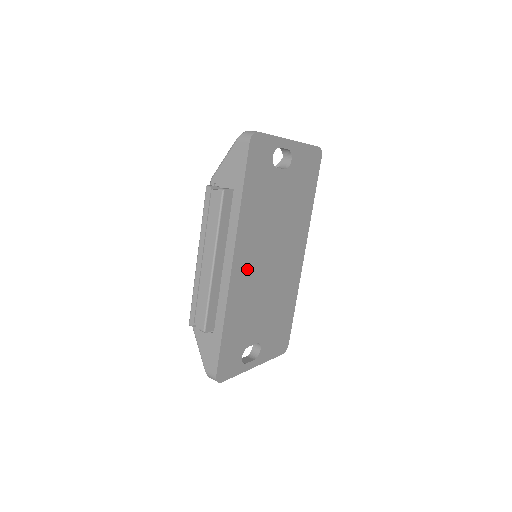
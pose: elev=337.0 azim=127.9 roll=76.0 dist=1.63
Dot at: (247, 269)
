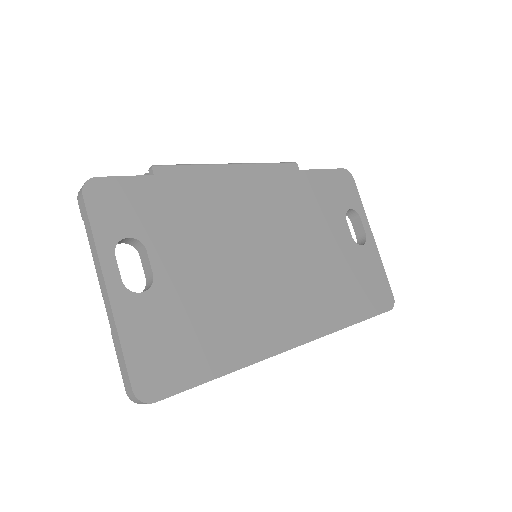
Dot at: (249, 204)
